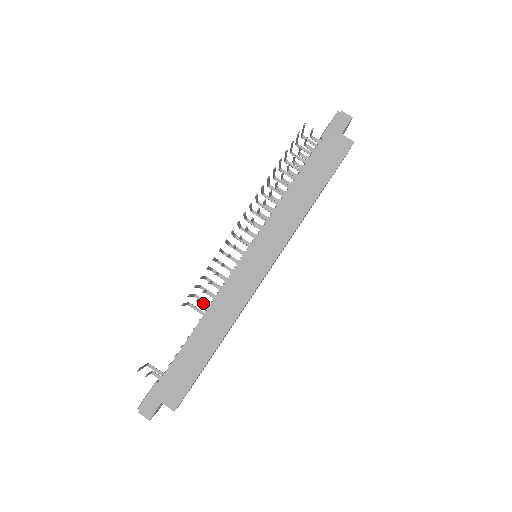
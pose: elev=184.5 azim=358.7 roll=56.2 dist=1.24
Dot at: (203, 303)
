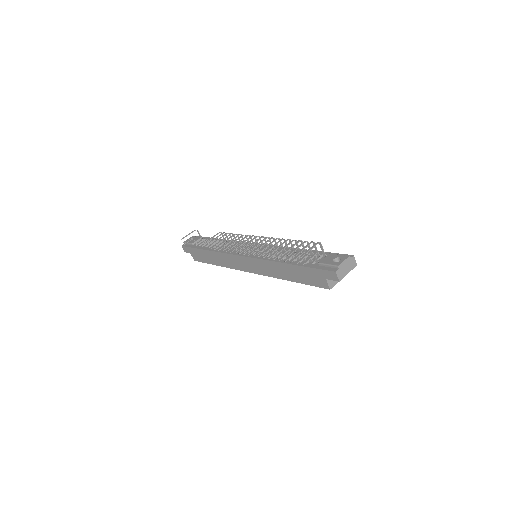
Dot at: occluded
